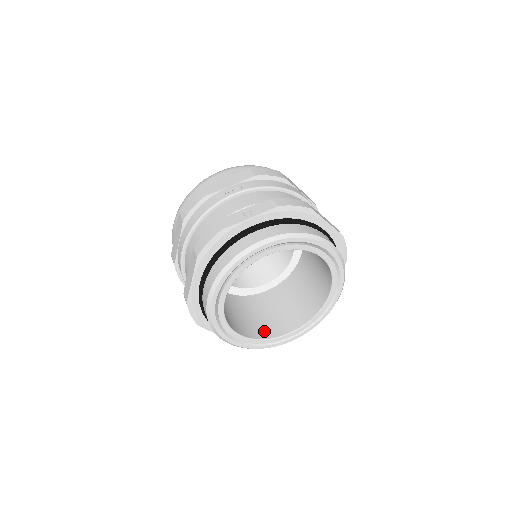
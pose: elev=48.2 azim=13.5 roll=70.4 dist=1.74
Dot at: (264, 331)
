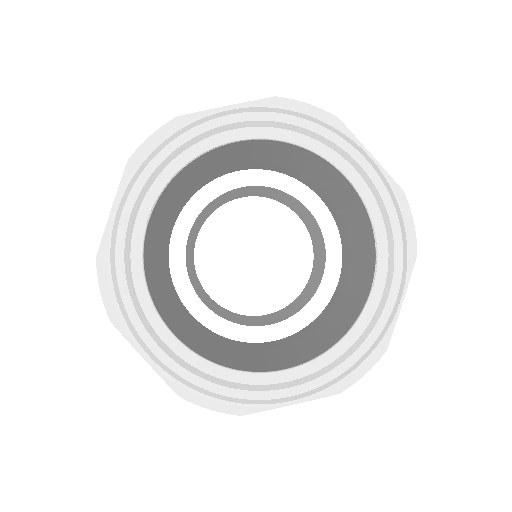
Dot at: (338, 332)
